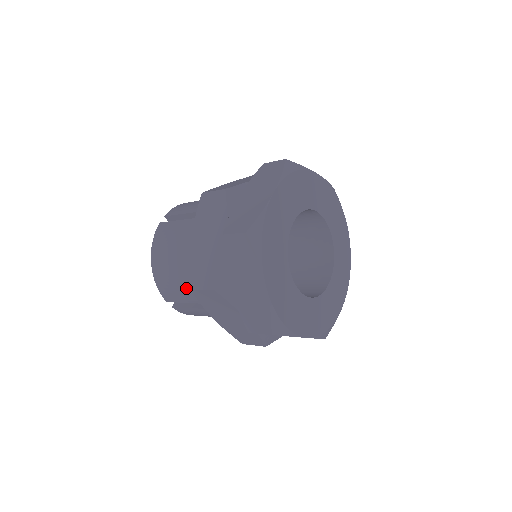
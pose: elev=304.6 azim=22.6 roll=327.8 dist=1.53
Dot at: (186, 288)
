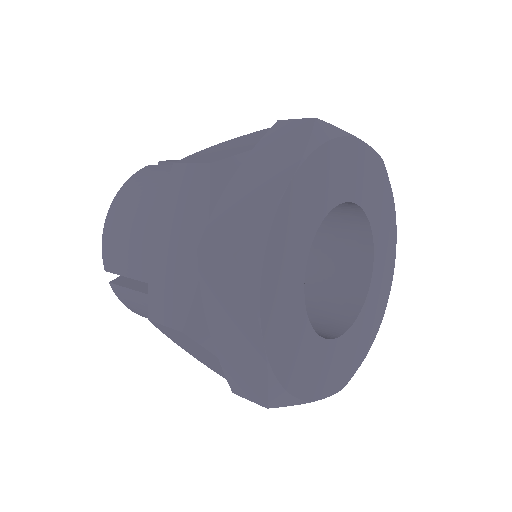
Dot at: occluded
